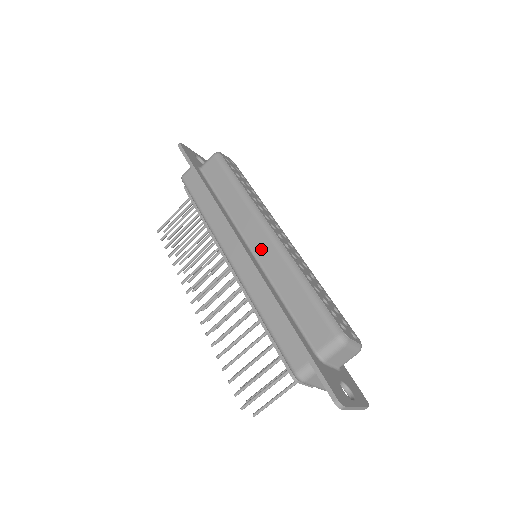
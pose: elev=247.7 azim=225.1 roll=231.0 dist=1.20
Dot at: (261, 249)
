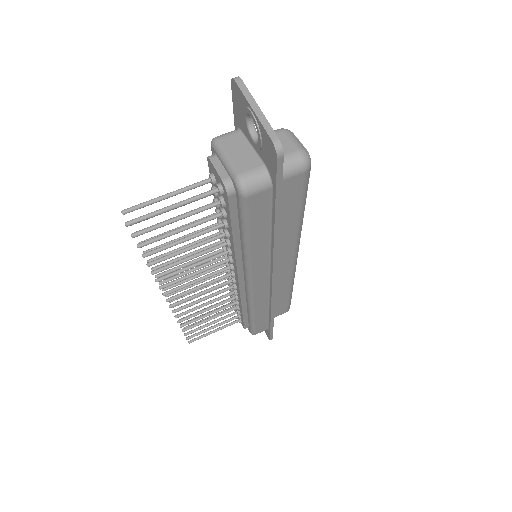
Dot at: occluded
